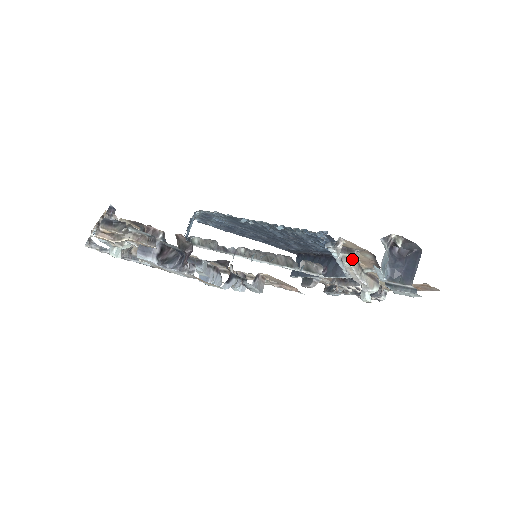
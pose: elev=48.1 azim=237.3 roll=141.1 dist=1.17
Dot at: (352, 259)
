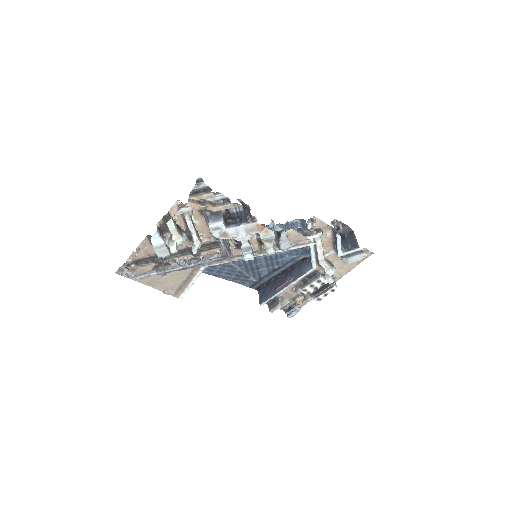
Dot at: (321, 237)
